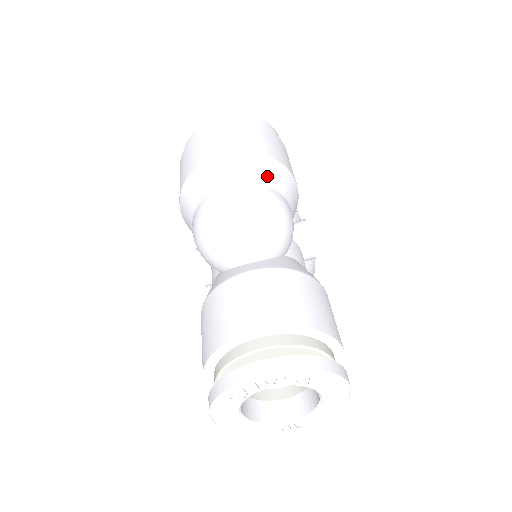
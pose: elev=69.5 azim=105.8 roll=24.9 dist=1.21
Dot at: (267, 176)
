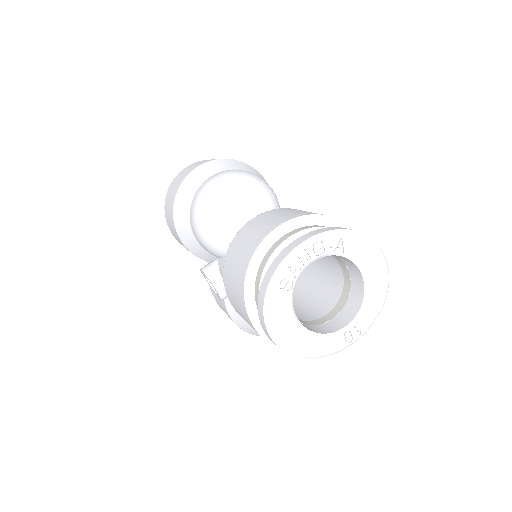
Dot at: (240, 167)
